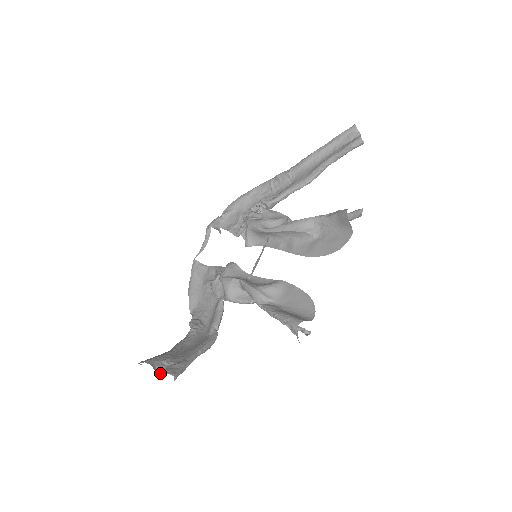
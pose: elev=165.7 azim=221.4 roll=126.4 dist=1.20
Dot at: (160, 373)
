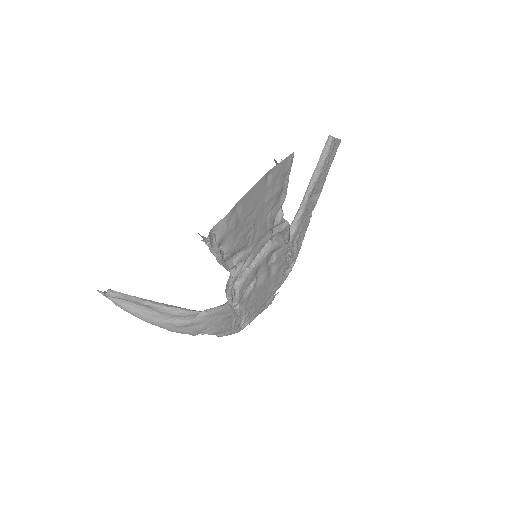
Dot at: occluded
